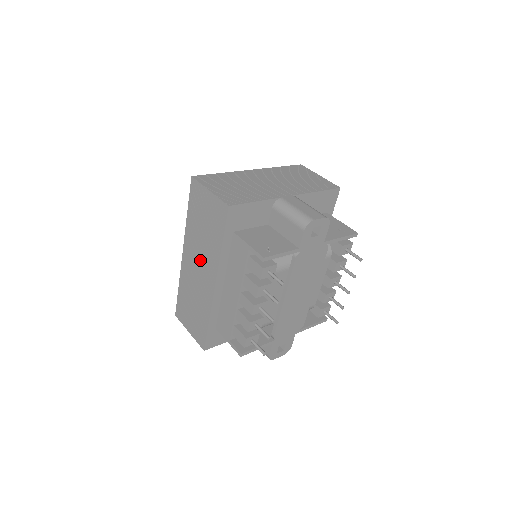
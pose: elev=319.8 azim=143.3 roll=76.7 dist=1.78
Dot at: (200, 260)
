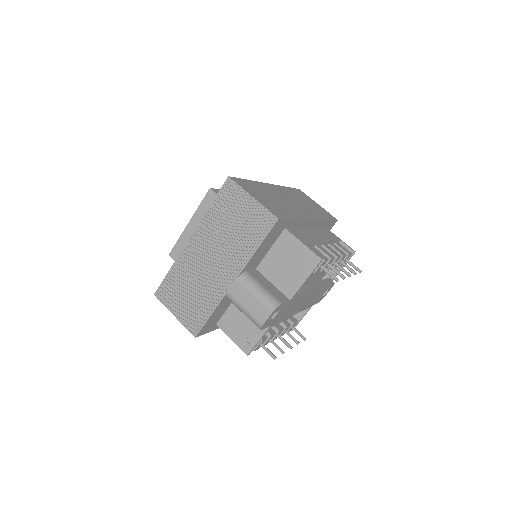
Dot at: occluded
